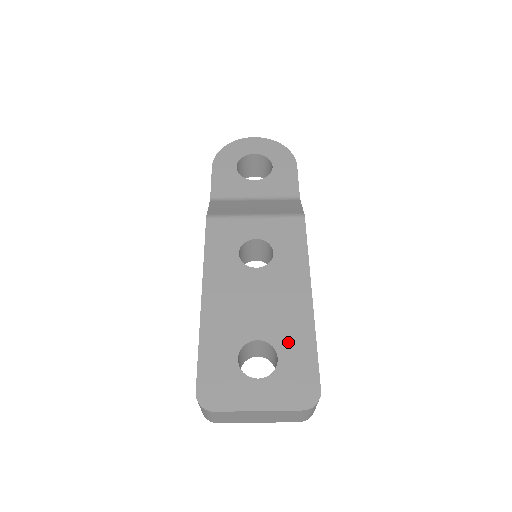
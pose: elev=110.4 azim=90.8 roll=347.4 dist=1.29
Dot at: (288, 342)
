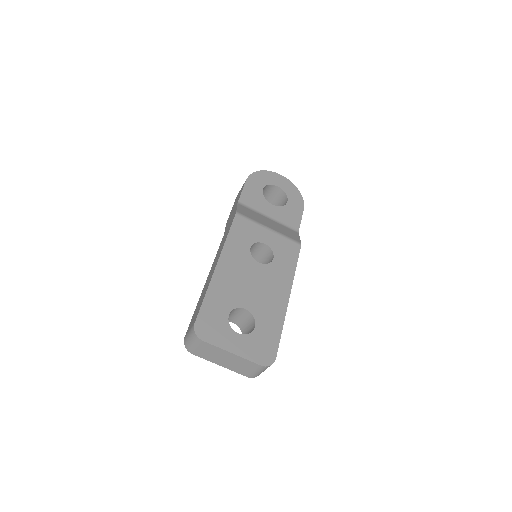
Dot at: (265, 319)
